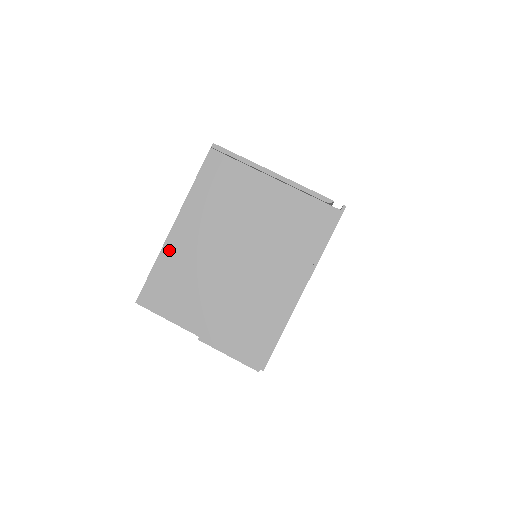
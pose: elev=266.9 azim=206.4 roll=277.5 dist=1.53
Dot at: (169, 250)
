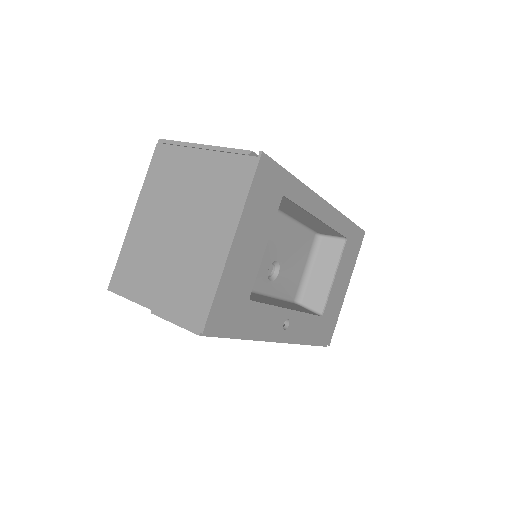
Dot at: (130, 237)
